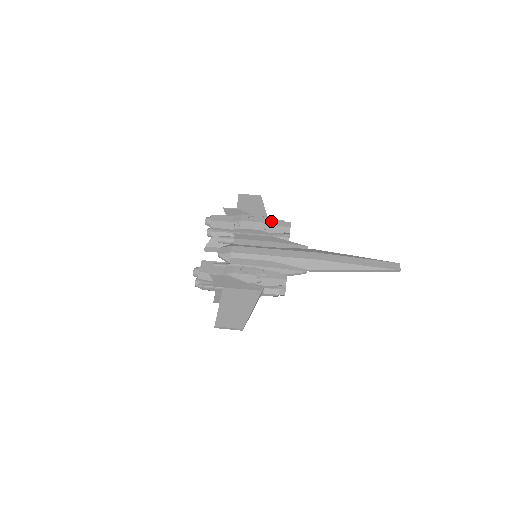
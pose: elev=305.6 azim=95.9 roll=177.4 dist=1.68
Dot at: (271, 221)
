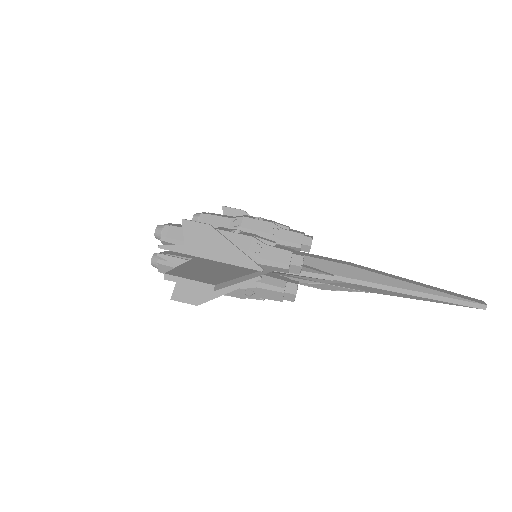
Dot at: (286, 226)
